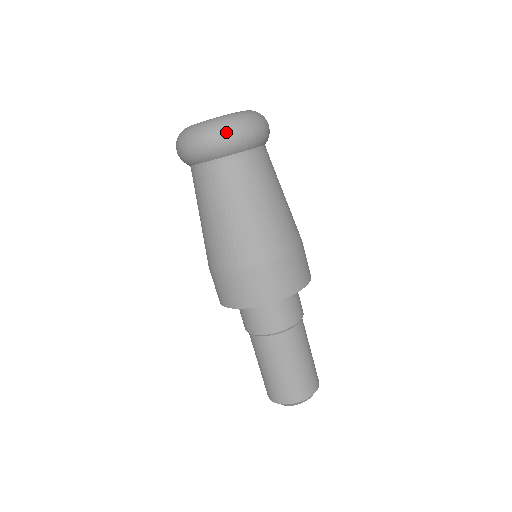
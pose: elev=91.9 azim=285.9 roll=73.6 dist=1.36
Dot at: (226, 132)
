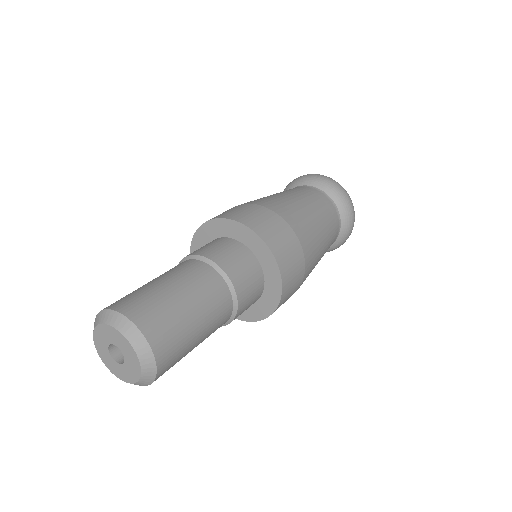
Dot at: (325, 176)
